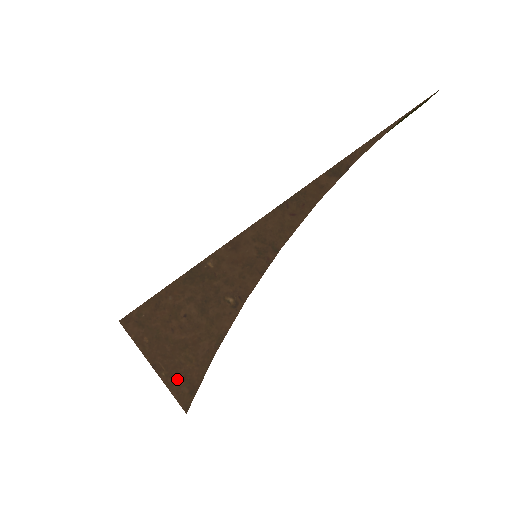
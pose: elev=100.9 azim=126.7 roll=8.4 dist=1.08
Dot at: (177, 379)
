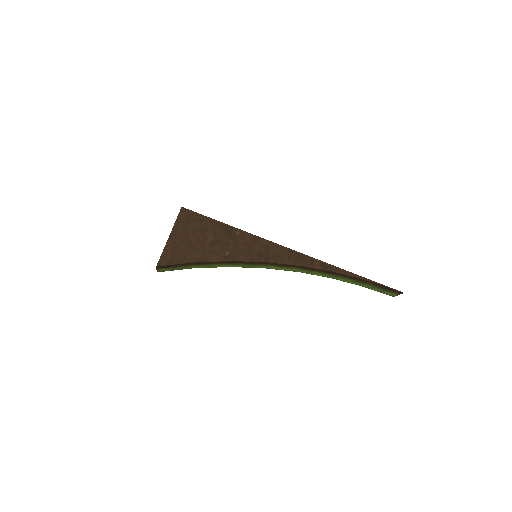
Dot at: (171, 251)
